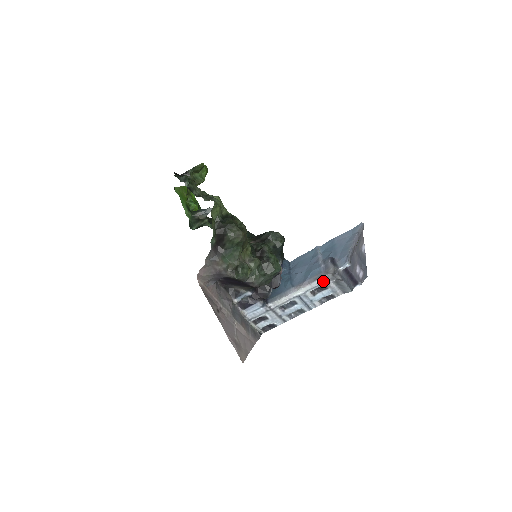
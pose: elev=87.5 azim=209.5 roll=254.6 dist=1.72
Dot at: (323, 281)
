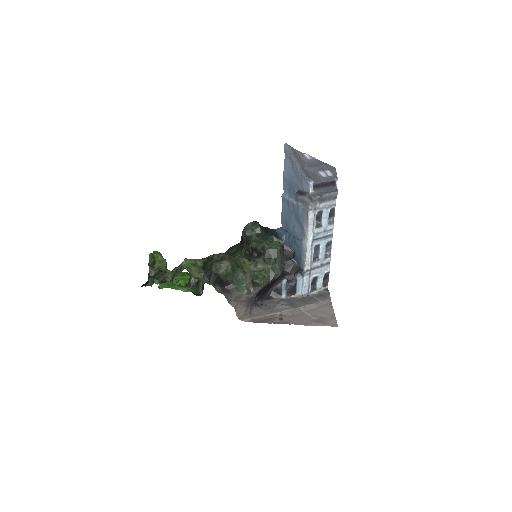
Dot at: (313, 212)
